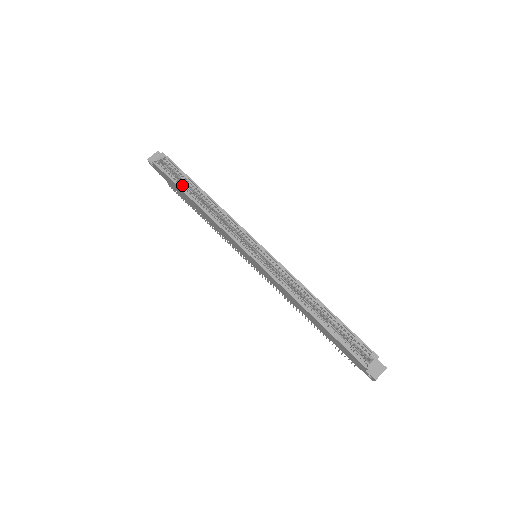
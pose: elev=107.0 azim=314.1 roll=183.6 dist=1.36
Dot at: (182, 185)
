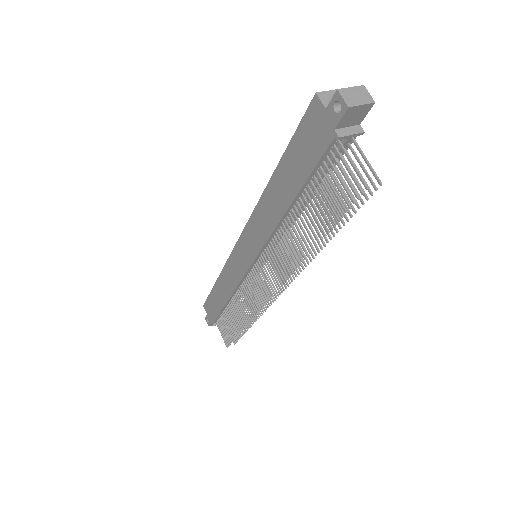
Dot at: occluded
